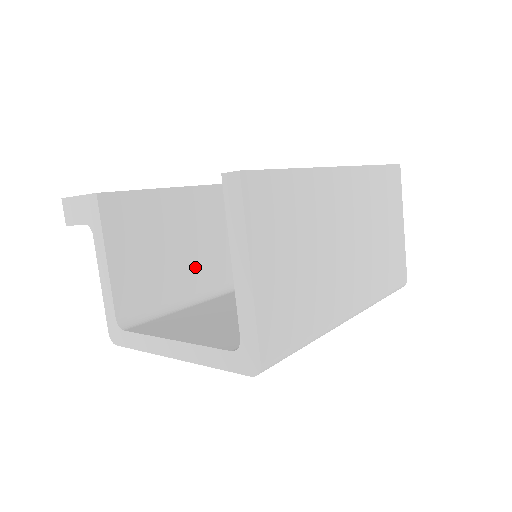
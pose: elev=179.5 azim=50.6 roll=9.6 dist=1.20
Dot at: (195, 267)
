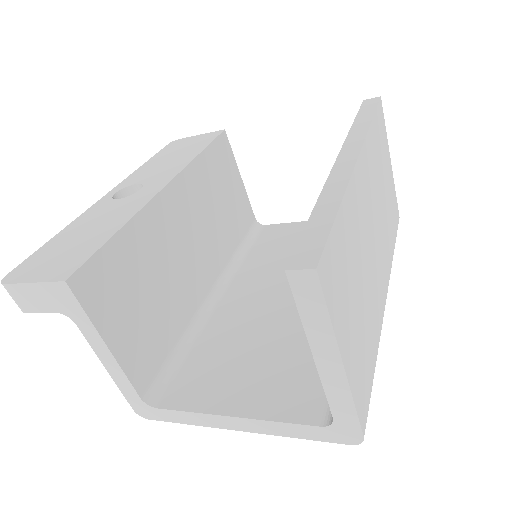
Dot at: (187, 286)
